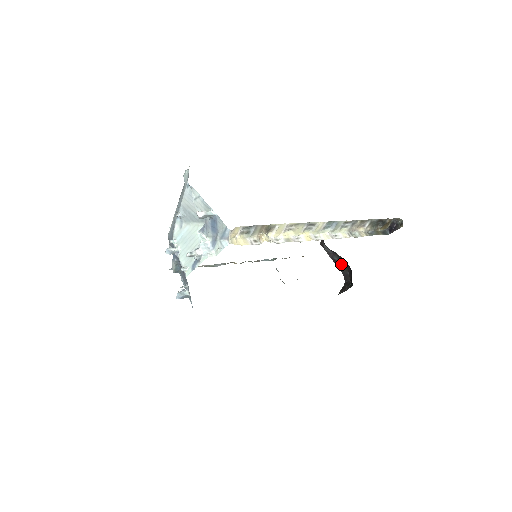
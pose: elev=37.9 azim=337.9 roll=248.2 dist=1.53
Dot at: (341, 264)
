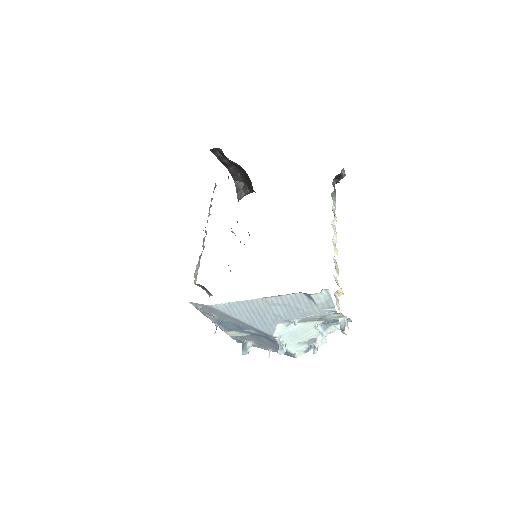
Dot at: (231, 166)
